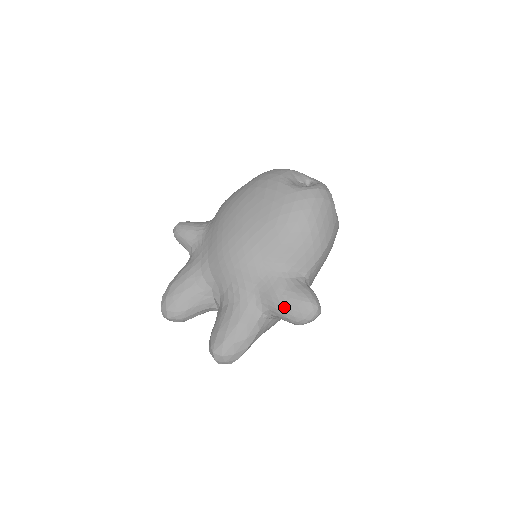
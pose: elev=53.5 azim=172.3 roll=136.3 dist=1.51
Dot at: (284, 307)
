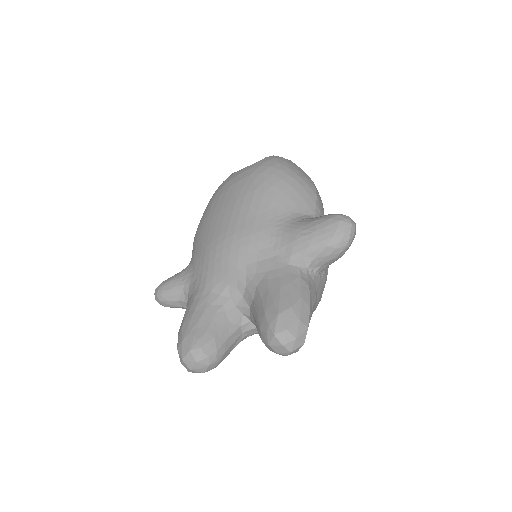
Dot at: (316, 237)
